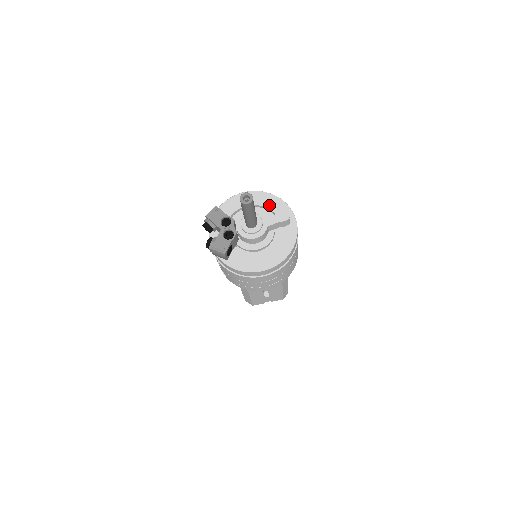
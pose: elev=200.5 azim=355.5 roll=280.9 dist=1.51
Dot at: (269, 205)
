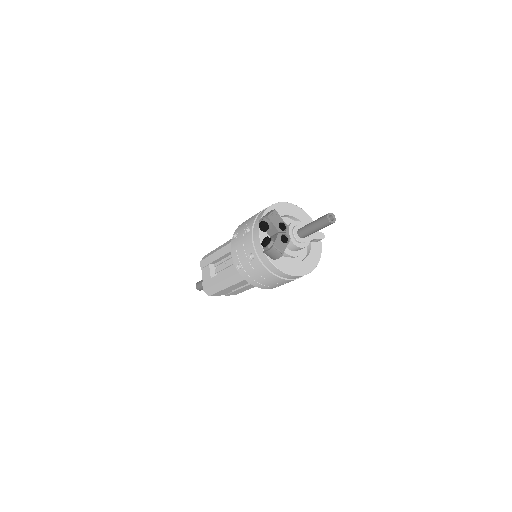
Dot at: (303, 220)
